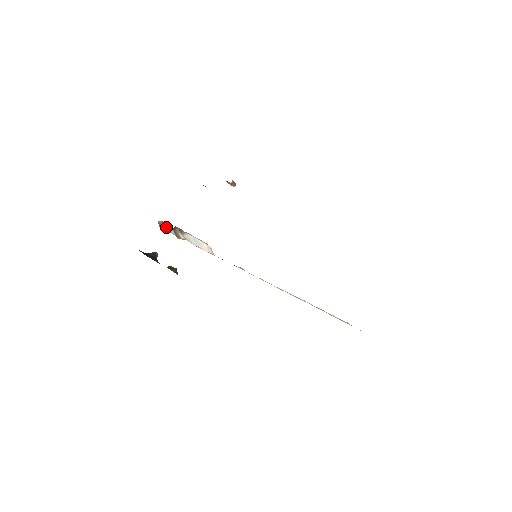
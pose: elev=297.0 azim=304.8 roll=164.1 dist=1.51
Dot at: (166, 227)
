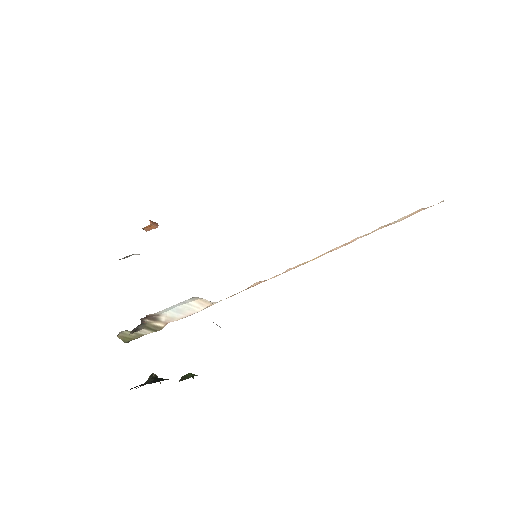
Dot at: (132, 332)
